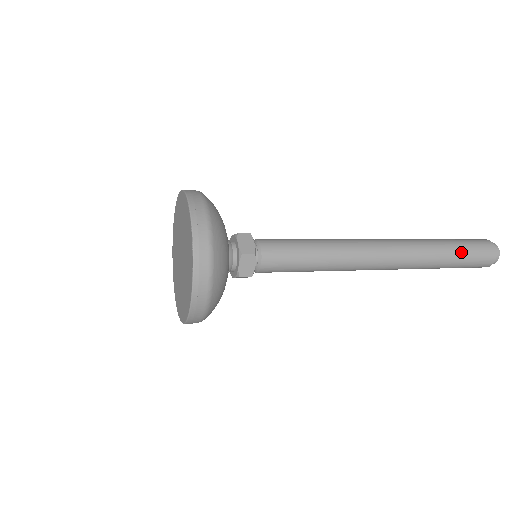
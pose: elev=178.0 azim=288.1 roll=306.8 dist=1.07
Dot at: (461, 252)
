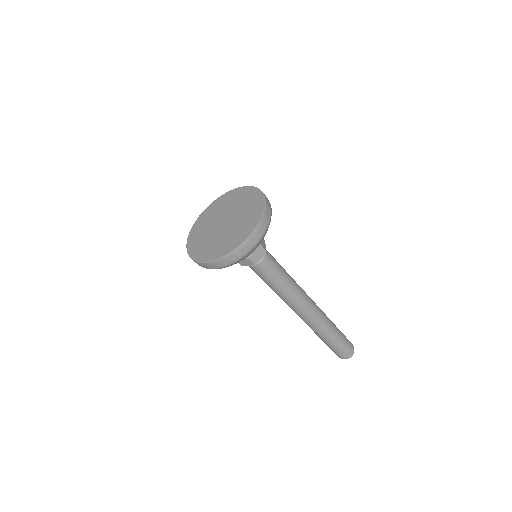
Dot at: (341, 337)
